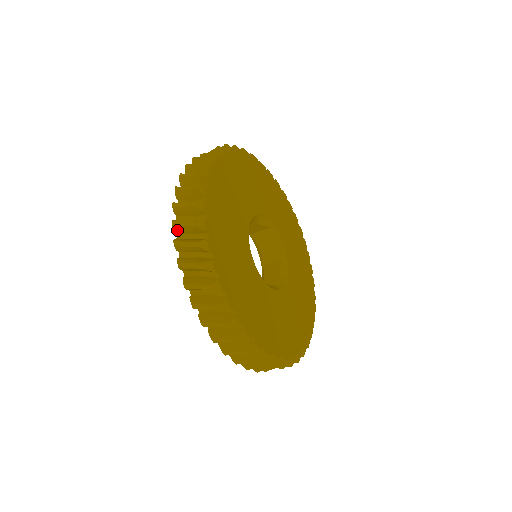
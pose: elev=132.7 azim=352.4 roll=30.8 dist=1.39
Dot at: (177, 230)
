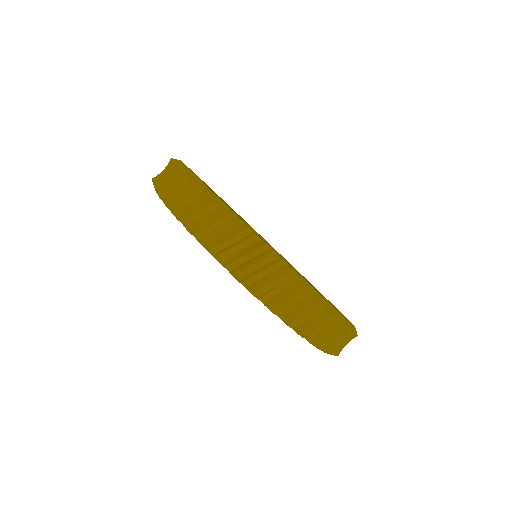
Dot at: occluded
